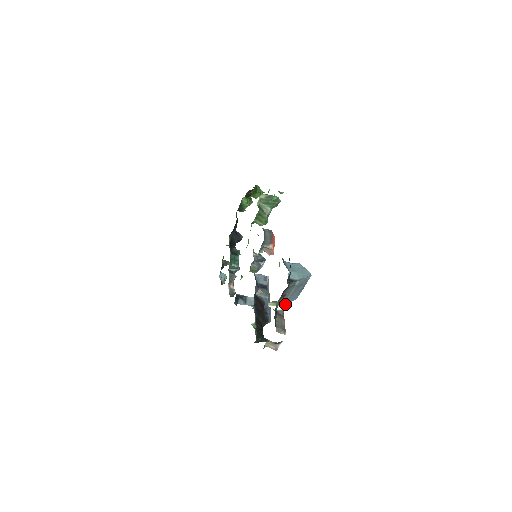
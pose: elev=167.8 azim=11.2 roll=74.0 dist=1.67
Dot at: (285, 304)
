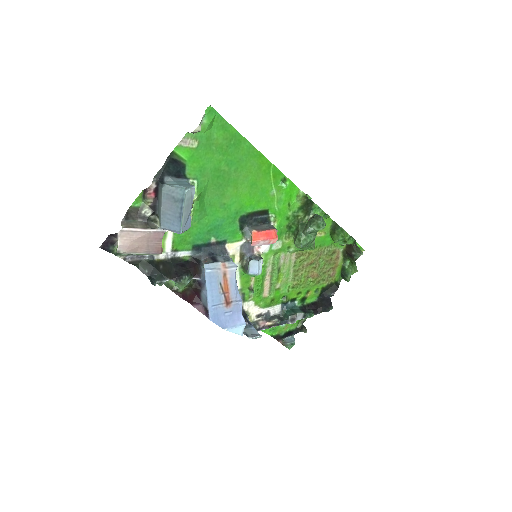
Dot at: (163, 224)
